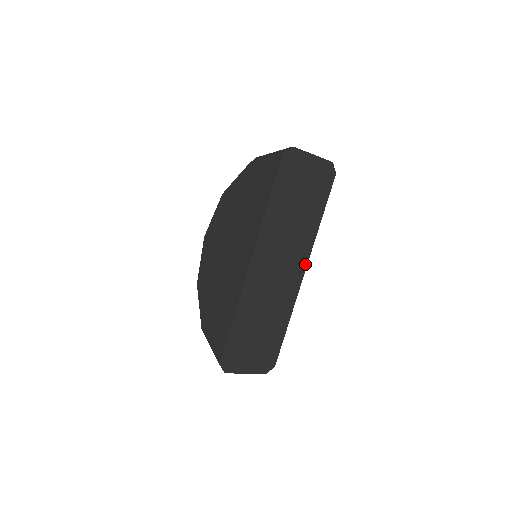
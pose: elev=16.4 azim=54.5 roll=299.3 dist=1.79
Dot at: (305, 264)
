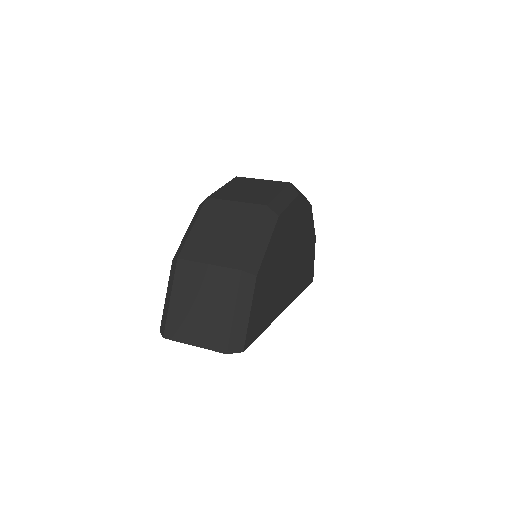
Dot at: occluded
